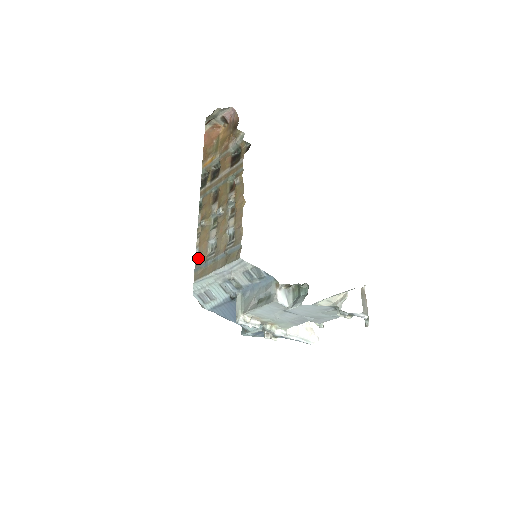
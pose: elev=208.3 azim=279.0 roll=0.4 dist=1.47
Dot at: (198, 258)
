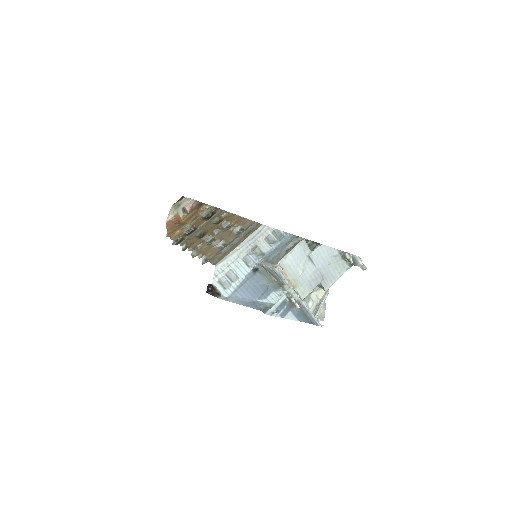
Dot at: (208, 260)
